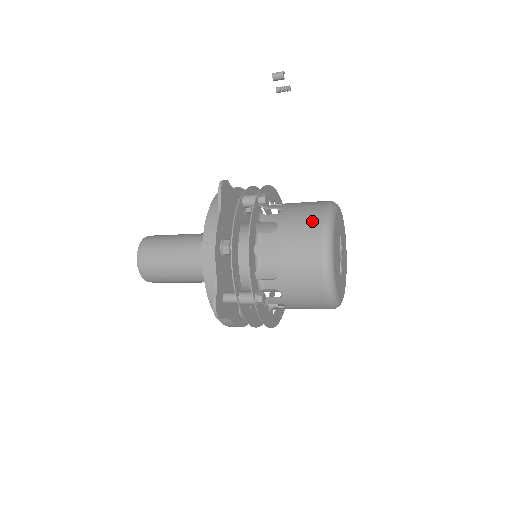
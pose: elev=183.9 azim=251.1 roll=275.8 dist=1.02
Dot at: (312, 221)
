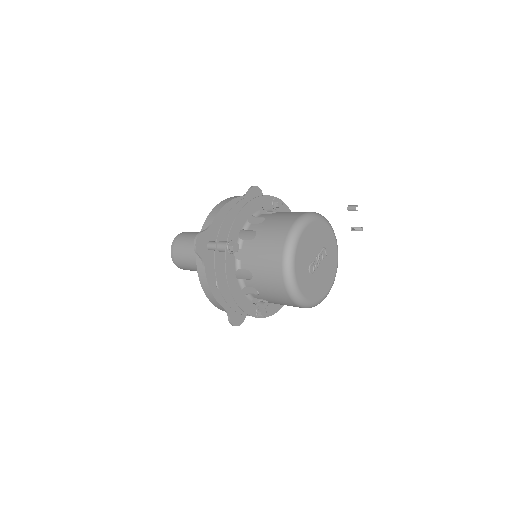
Dot at: (301, 212)
